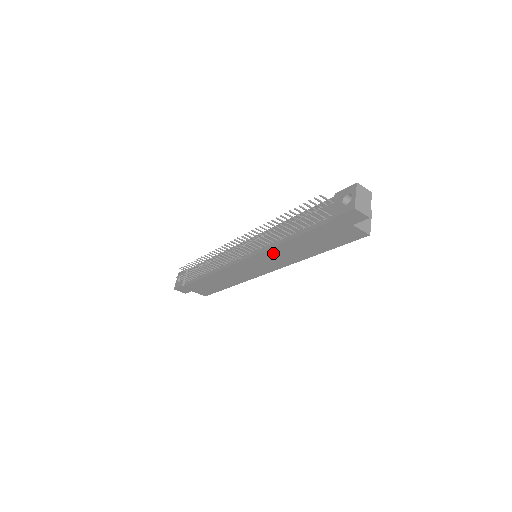
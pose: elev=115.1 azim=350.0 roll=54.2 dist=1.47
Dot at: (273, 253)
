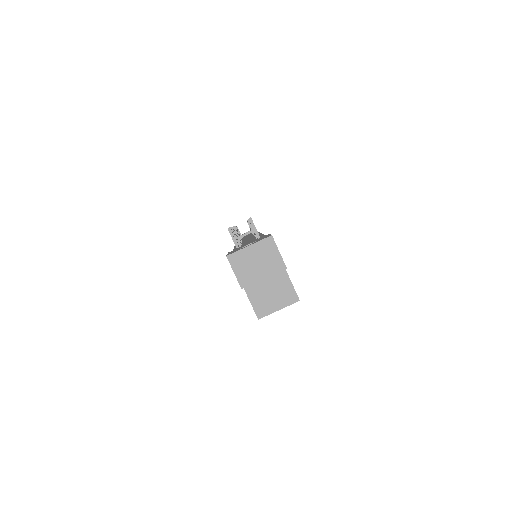
Dot at: occluded
